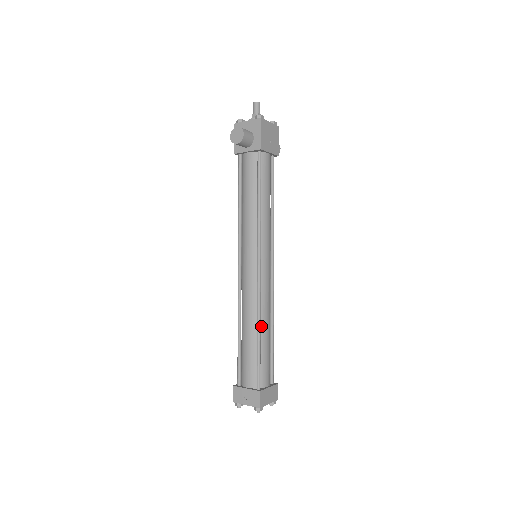
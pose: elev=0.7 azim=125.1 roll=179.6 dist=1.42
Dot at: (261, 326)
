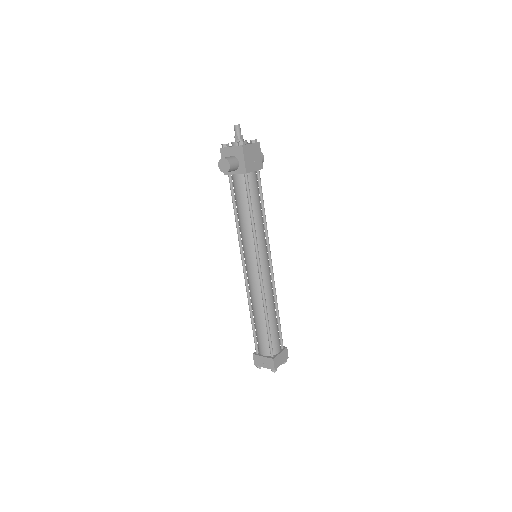
Dot at: (268, 311)
